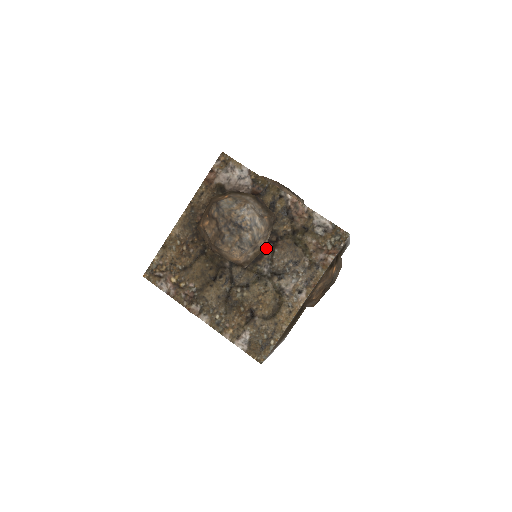
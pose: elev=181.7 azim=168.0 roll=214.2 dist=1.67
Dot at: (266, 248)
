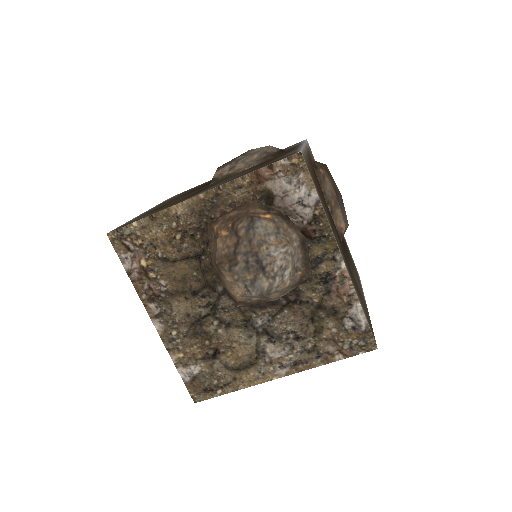
Dot at: (276, 302)
